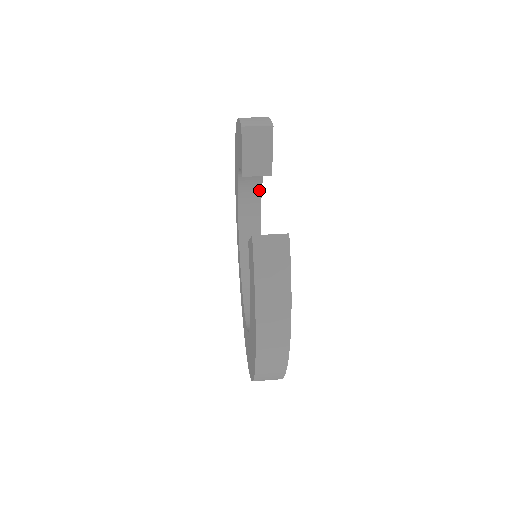
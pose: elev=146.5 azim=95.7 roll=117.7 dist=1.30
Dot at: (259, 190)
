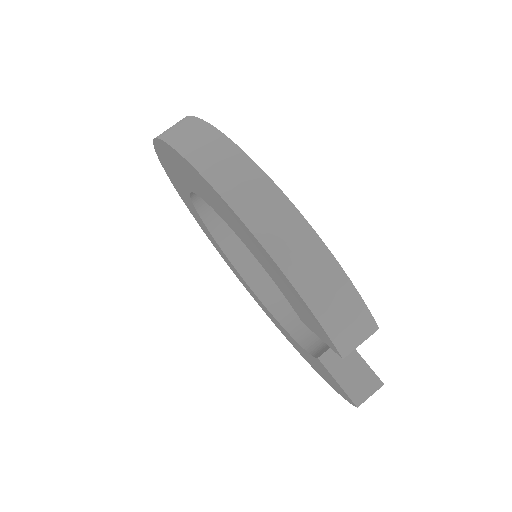
Dot at: occluded
